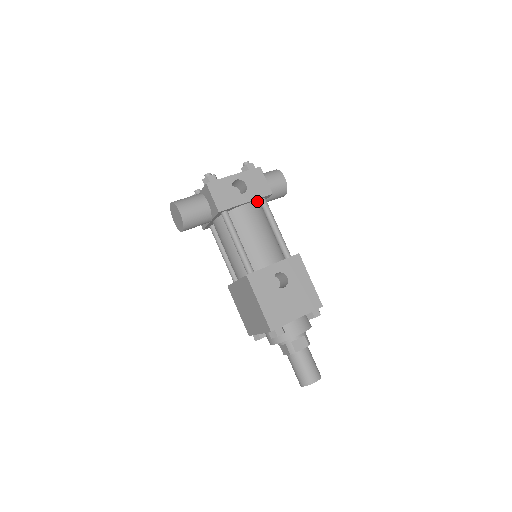
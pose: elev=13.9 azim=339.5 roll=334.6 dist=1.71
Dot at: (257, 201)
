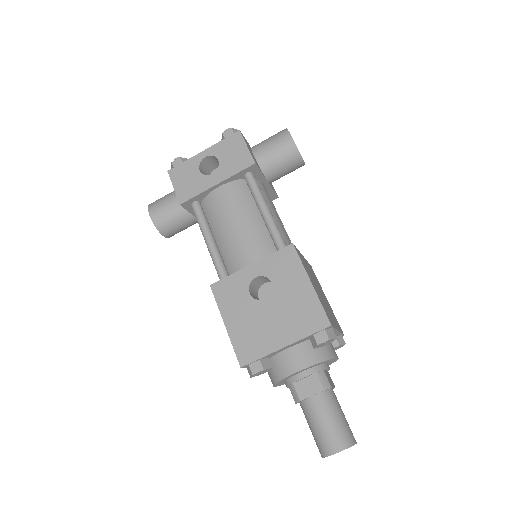
Dot at: (242, 179)
